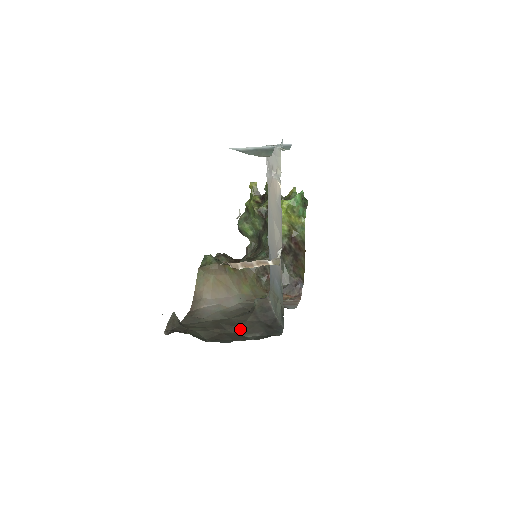
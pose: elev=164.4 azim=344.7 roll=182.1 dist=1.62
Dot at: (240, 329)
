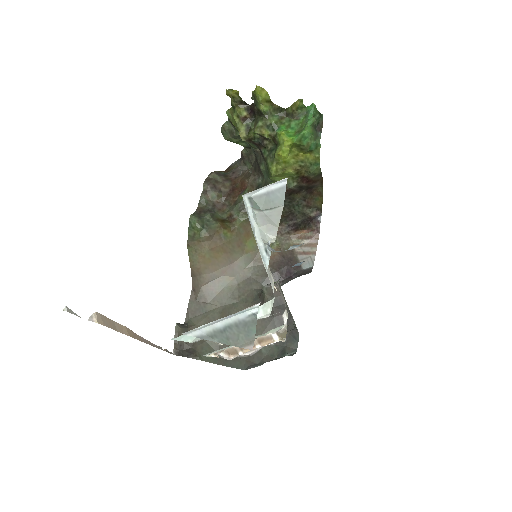
Dot at: occluded
